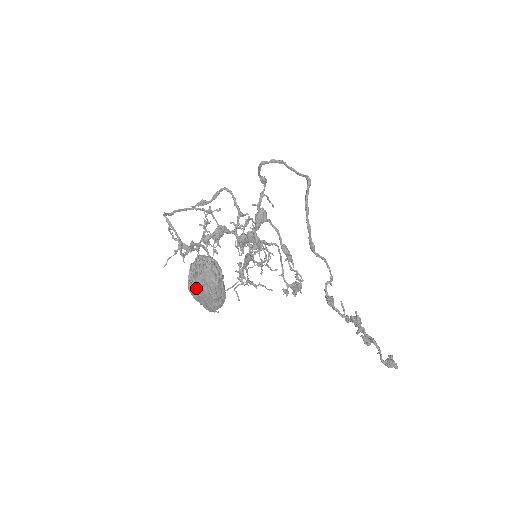
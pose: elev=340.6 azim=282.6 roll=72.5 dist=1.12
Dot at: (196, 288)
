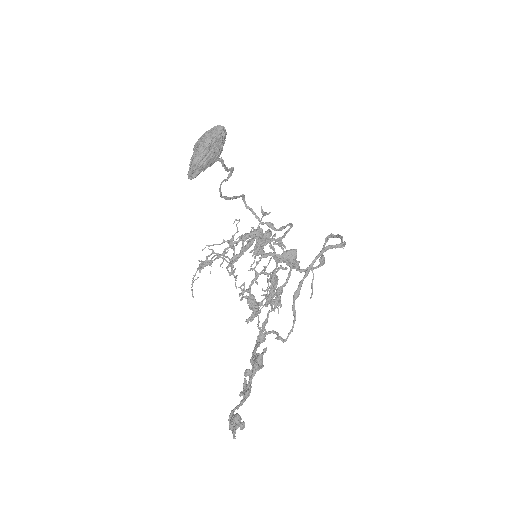
Dot at: (199, 140)
